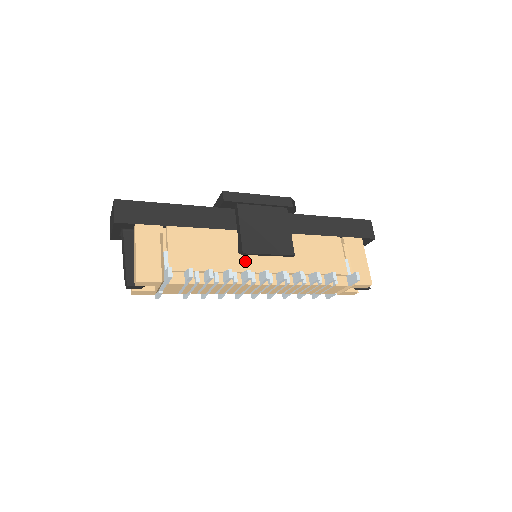
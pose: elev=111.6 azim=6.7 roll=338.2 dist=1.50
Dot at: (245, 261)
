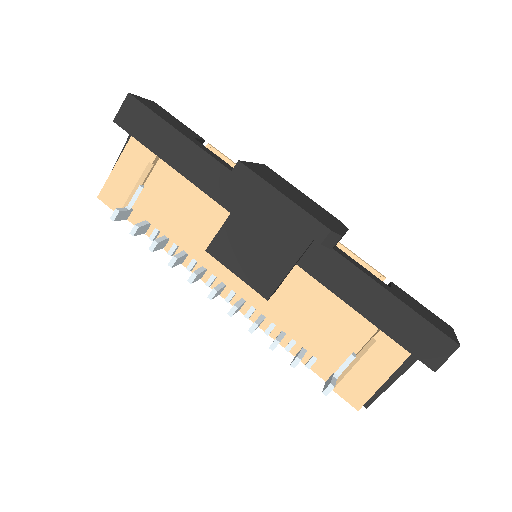
Dot at: occluded
